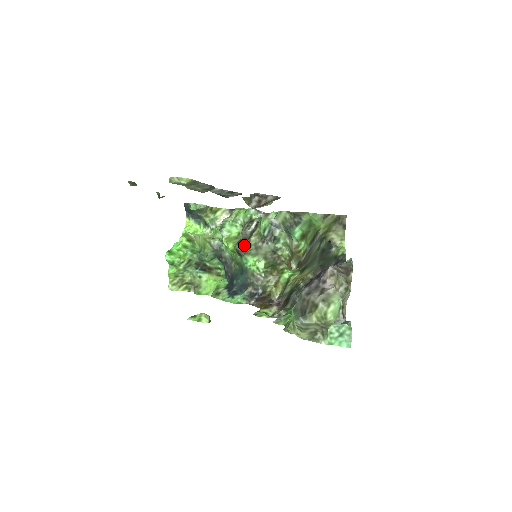
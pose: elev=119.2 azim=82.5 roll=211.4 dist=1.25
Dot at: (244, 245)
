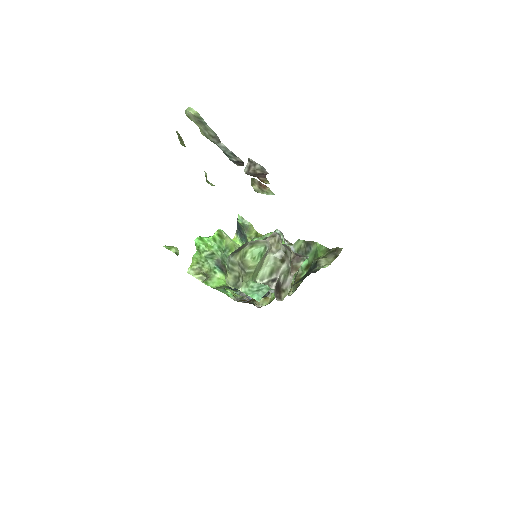
Dot at: occluded
